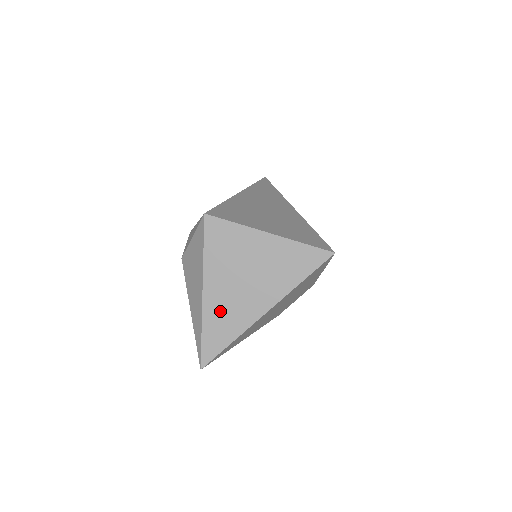
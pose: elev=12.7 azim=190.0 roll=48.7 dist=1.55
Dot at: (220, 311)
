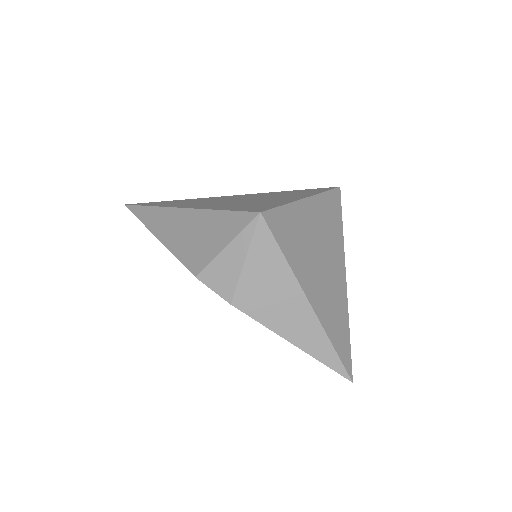
Dot at: (328, 307)
